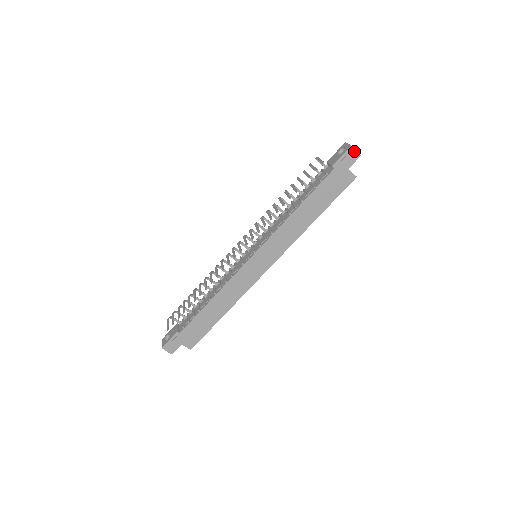
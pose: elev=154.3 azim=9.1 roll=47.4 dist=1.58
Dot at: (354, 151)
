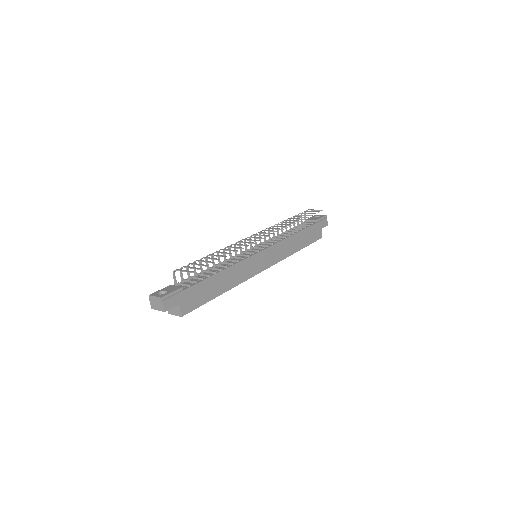
Dot at: occluded
